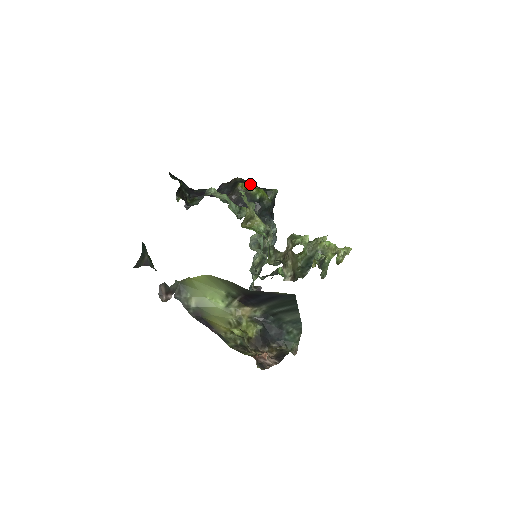
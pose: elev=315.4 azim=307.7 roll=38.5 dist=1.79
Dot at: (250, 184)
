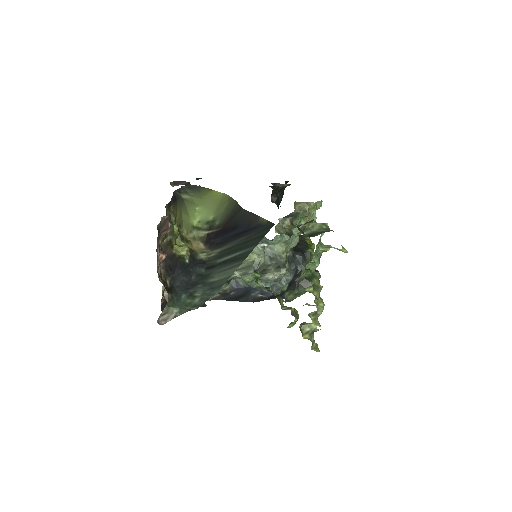
Dot at: (314, 247)
